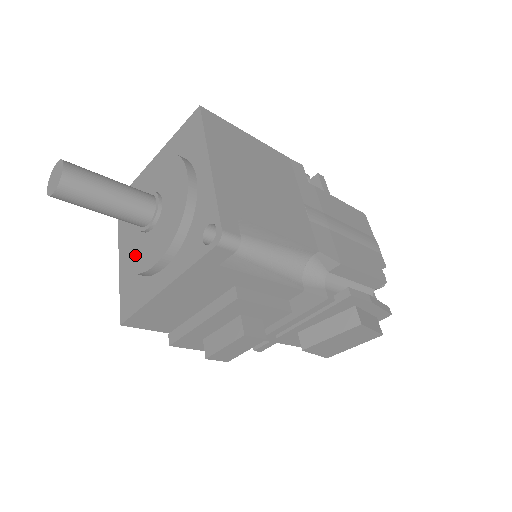
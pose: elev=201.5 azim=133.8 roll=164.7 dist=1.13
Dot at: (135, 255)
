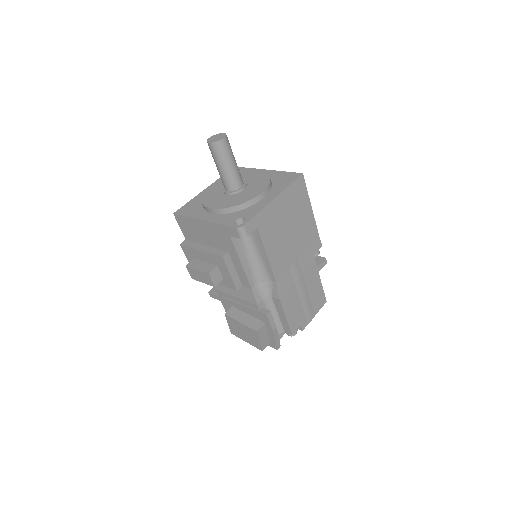
Dot at: (210, 196)
